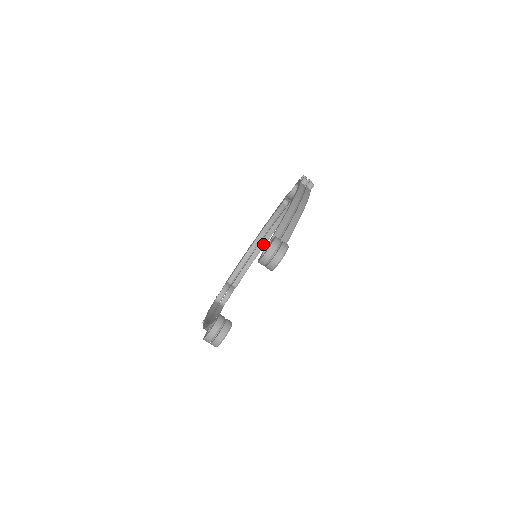
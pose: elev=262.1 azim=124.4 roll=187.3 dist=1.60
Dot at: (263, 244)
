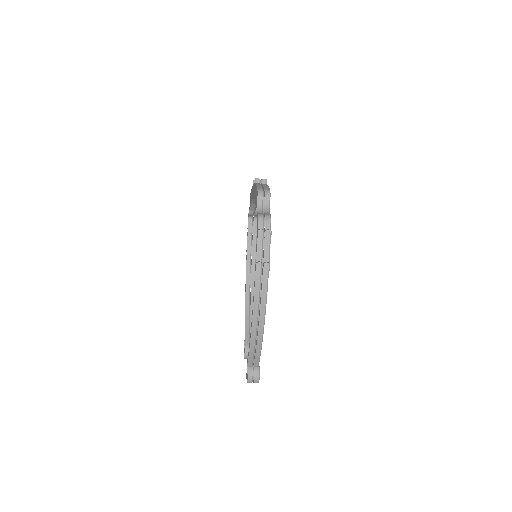
Dot at: occluded
